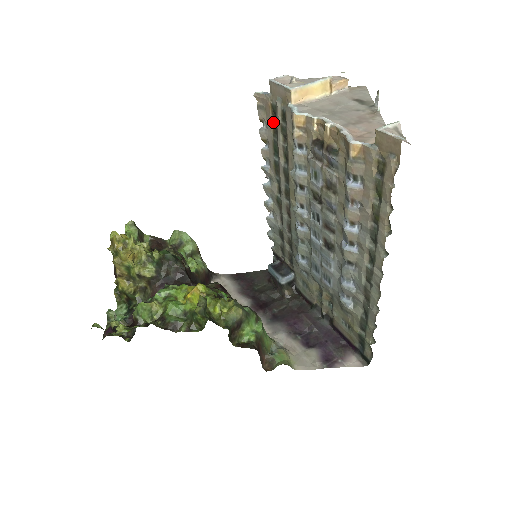
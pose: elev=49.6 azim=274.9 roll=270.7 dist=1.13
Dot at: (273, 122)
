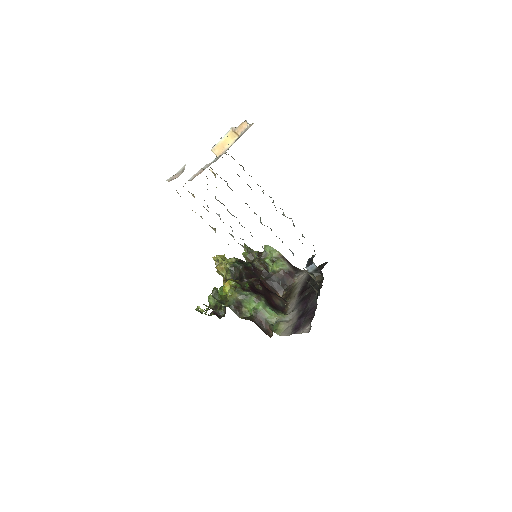
Dot at: occluded
